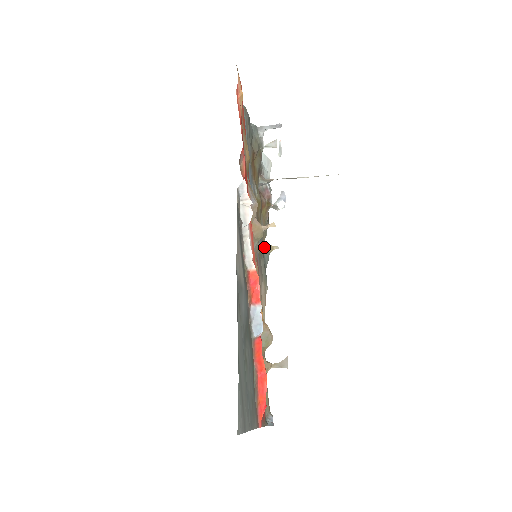
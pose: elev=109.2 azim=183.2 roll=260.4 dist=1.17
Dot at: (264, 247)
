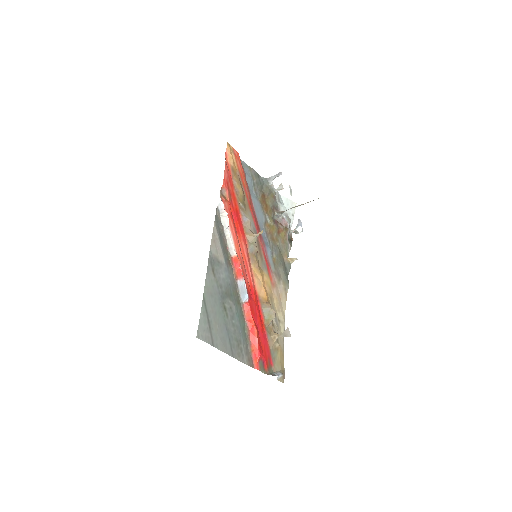
Dot at: (285, 260)
